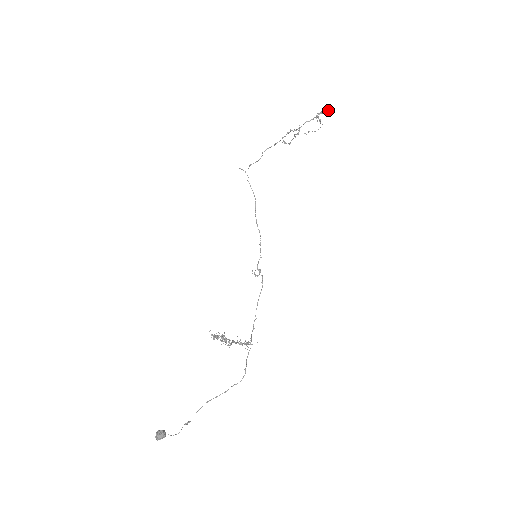
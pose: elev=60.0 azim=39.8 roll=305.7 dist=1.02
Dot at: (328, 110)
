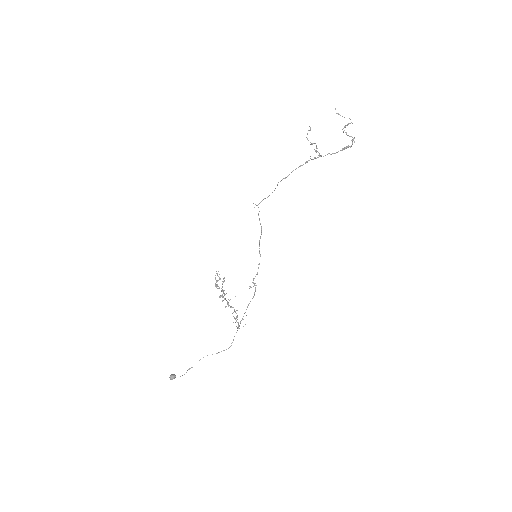
Dot at: (354, 141)
